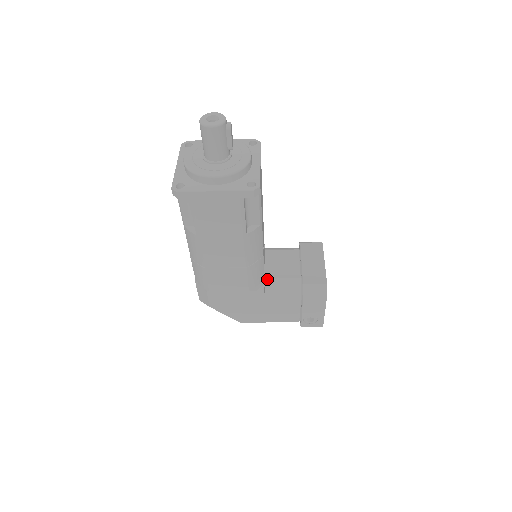
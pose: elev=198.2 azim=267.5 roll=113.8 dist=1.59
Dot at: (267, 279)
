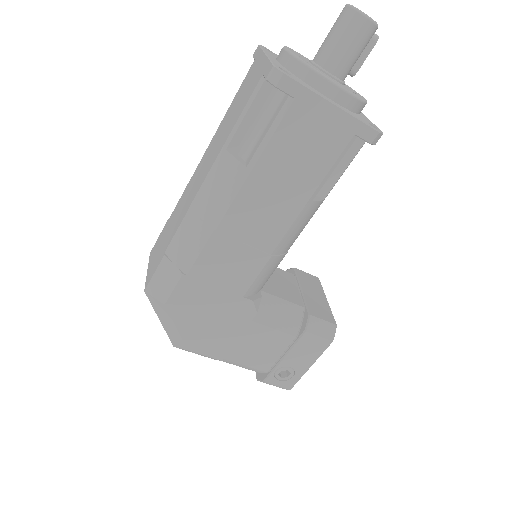
Dot at: (264, 292)
